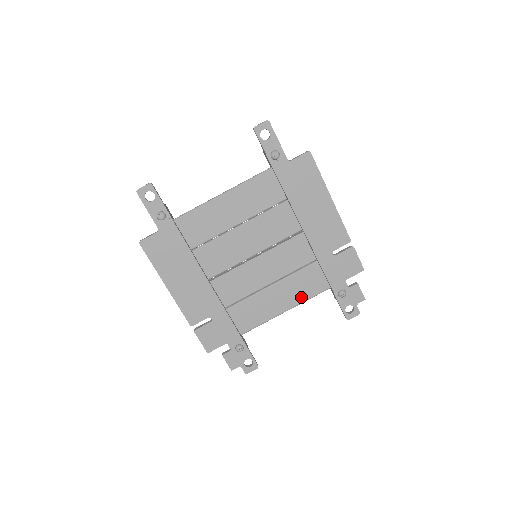
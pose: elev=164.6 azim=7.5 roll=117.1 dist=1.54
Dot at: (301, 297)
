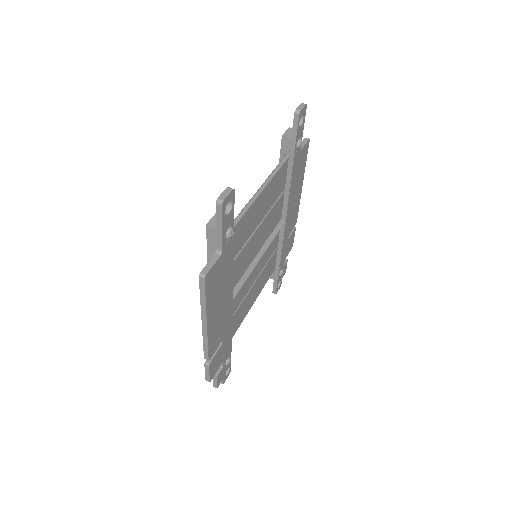
Dot at: (262, 286)
